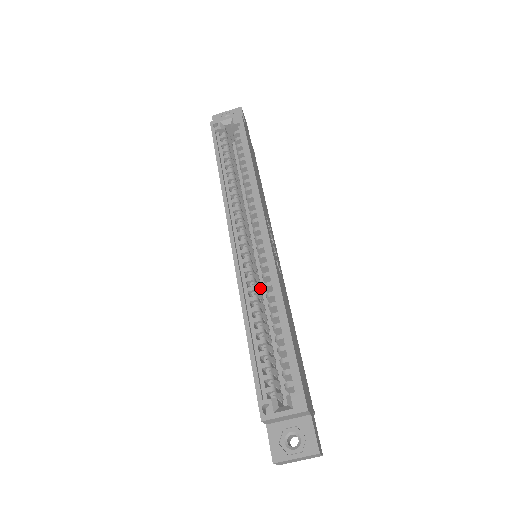
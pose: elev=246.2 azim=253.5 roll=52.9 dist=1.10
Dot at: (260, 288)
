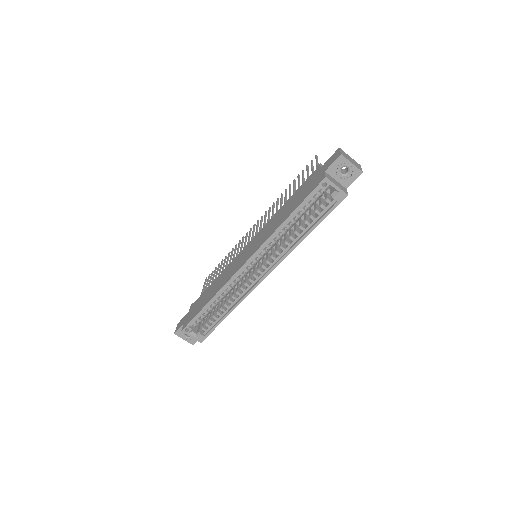
Dot at: occluded
